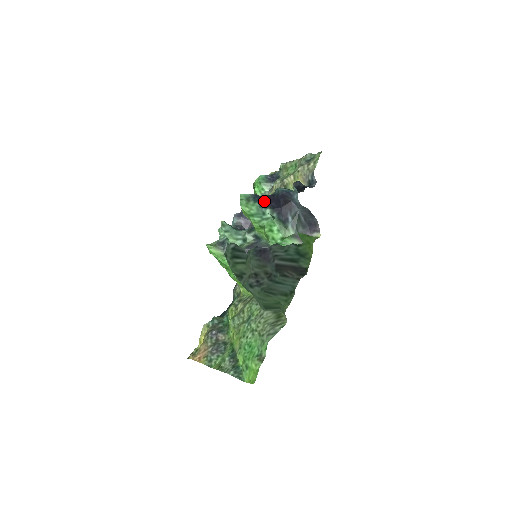
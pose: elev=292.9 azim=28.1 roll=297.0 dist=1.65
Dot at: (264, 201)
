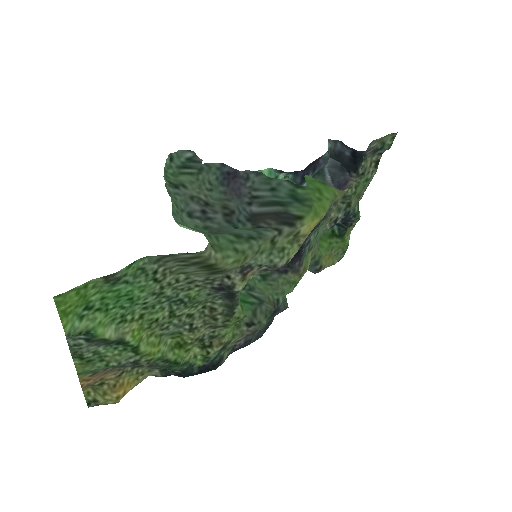
Dot at: occluded
